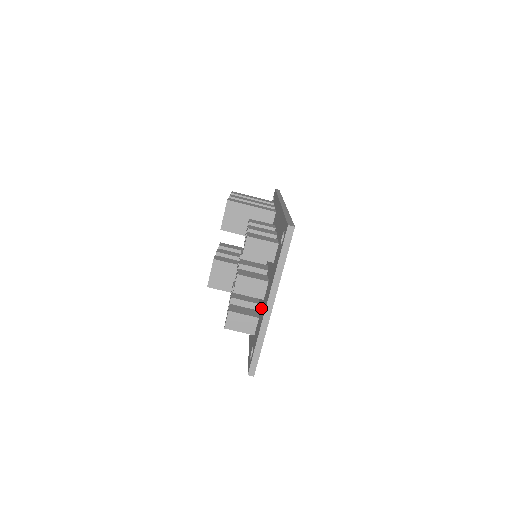
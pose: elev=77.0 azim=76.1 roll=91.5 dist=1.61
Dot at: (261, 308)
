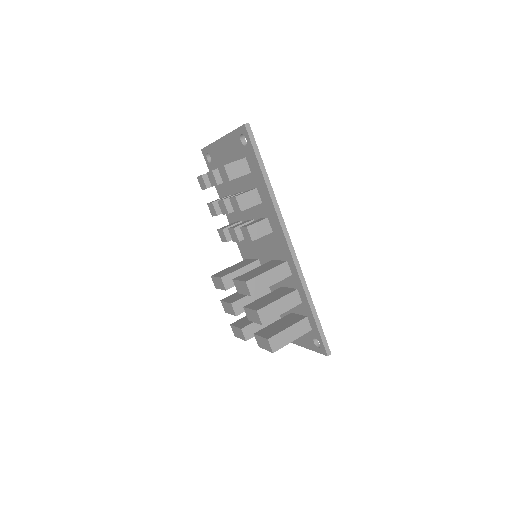
Dot at: occluded
